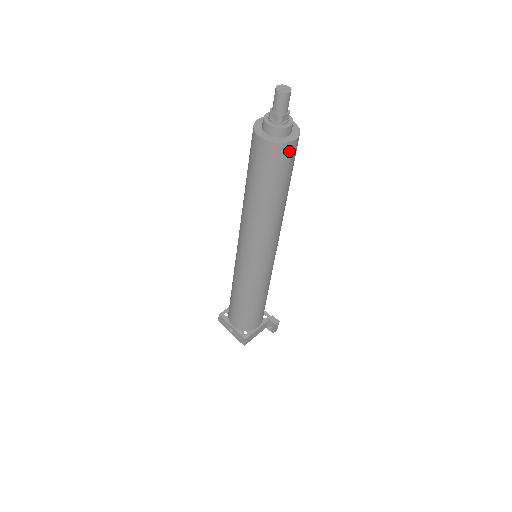
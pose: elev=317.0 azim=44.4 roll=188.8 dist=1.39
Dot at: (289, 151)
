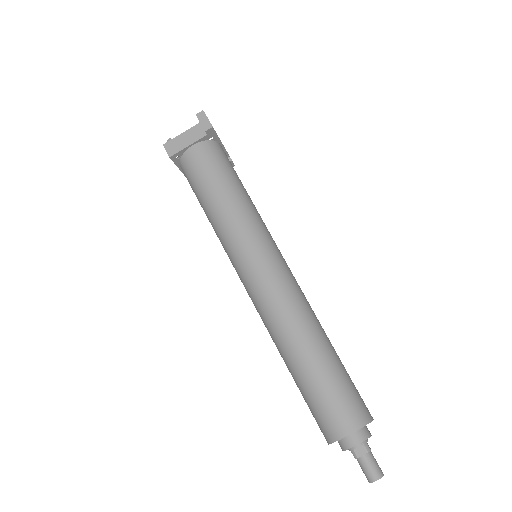
Dot at: occluded
